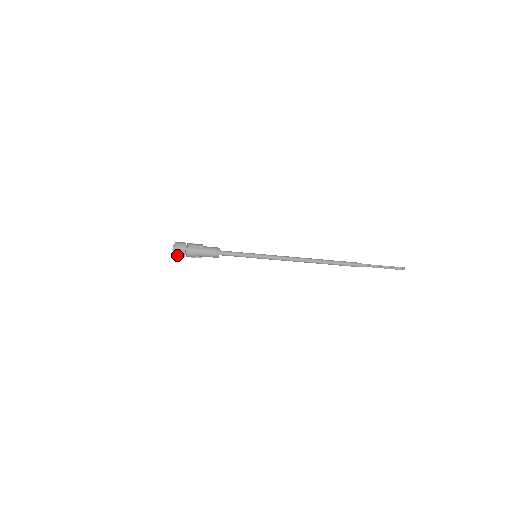
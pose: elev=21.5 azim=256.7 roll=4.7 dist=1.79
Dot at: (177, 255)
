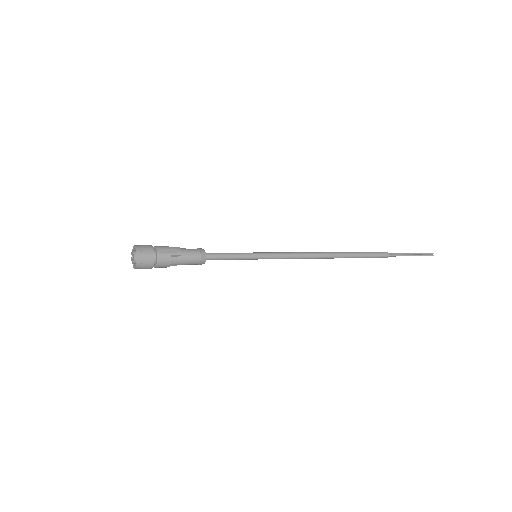
Dot at: occluded
